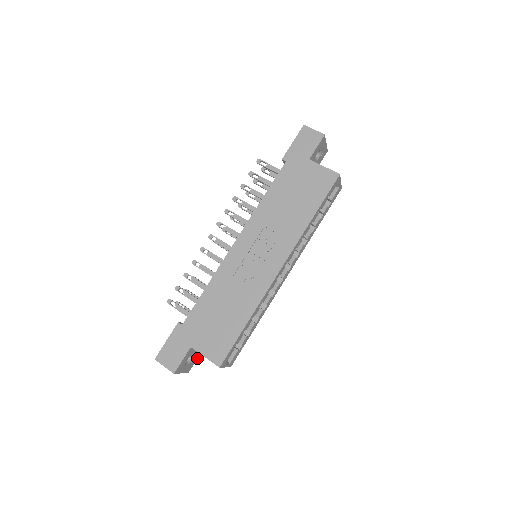
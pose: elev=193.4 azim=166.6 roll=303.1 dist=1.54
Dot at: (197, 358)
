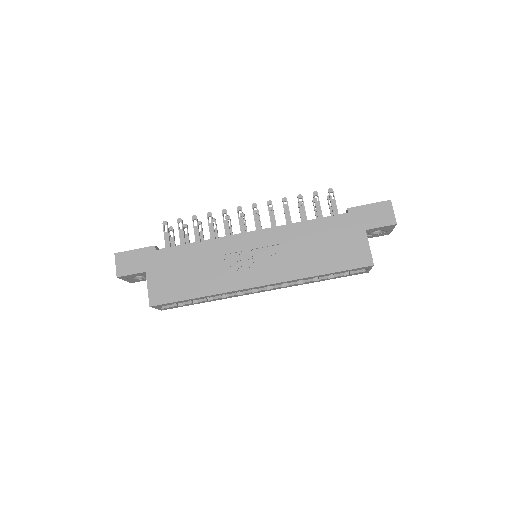
Dot at: occluded
